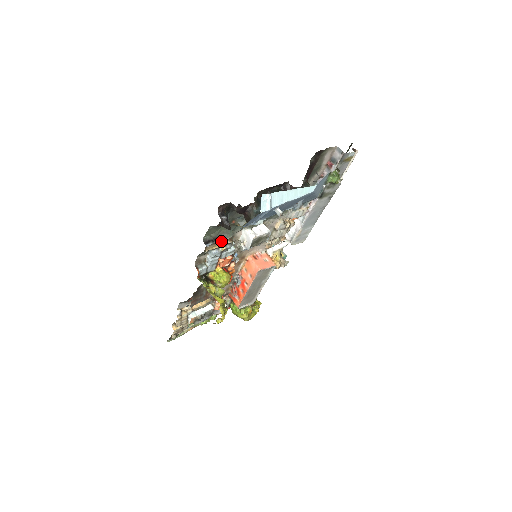
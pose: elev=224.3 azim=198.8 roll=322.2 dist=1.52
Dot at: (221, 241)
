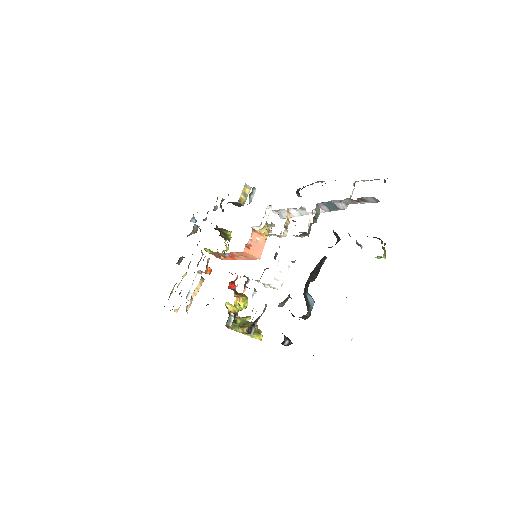
Dot at: occluded
